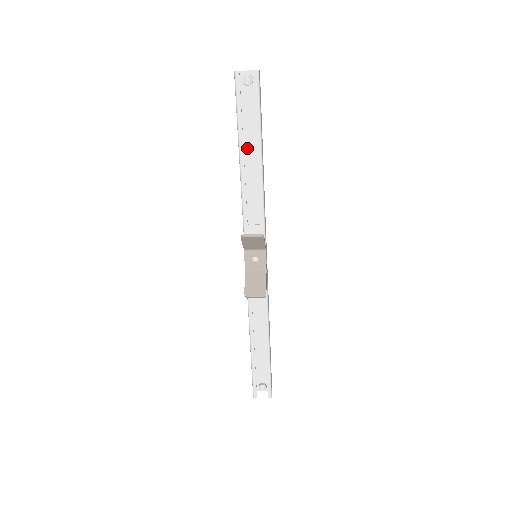
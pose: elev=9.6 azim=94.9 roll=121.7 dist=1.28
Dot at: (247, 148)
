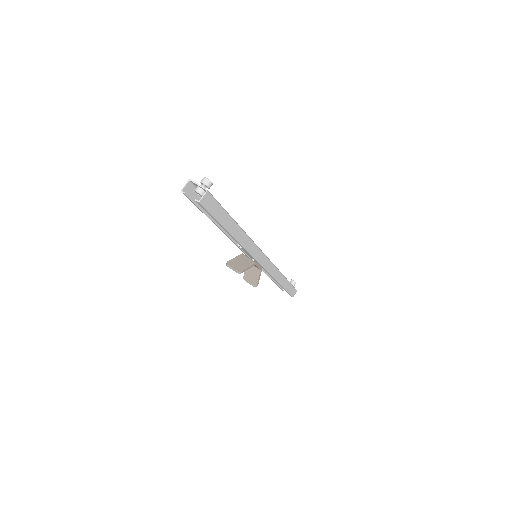
Dot at: occluded
